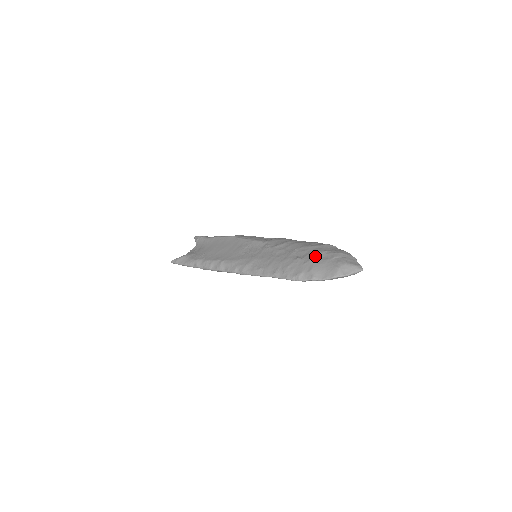
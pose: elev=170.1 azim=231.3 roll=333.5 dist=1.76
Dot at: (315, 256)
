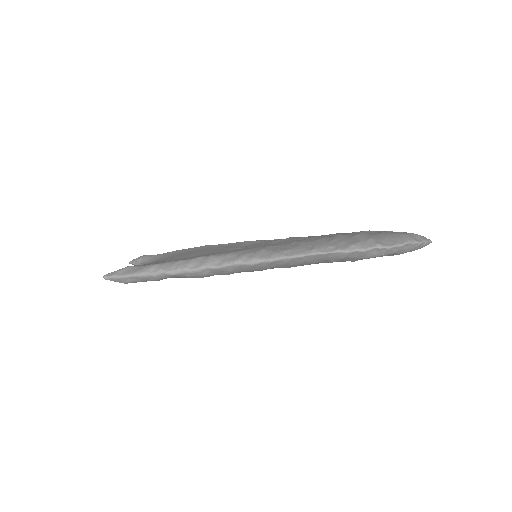
Dot at: (361, 232)
